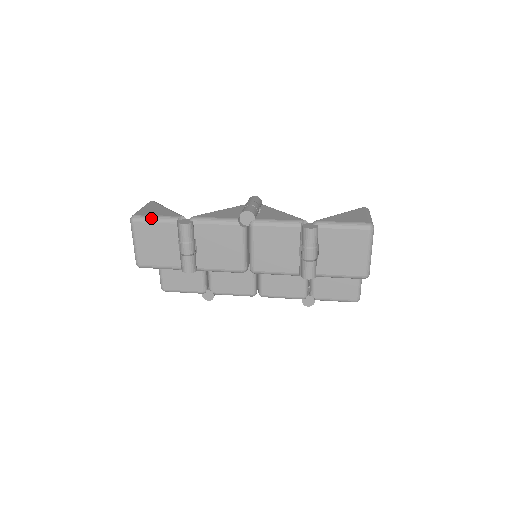
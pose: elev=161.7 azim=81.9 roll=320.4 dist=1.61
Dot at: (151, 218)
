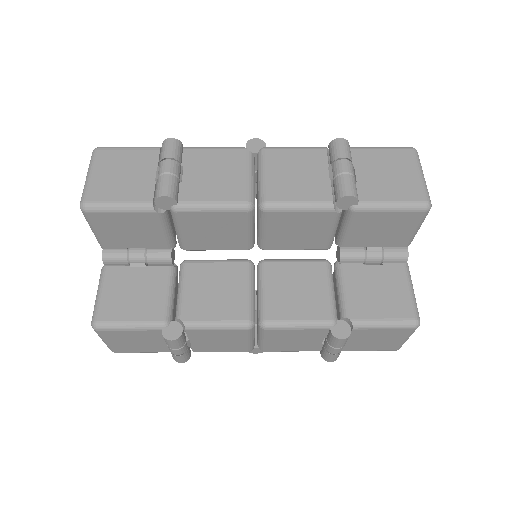
Dot at: (124, 147)
